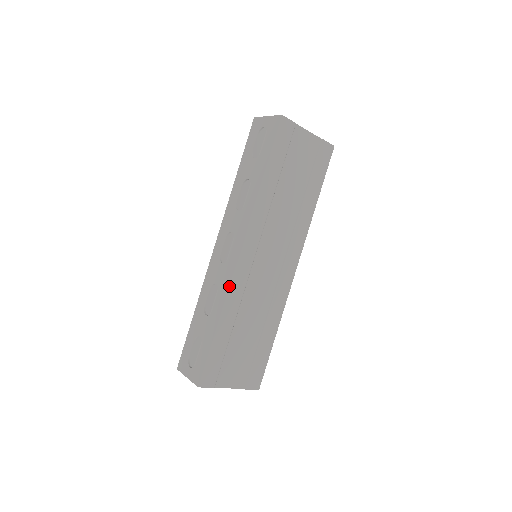
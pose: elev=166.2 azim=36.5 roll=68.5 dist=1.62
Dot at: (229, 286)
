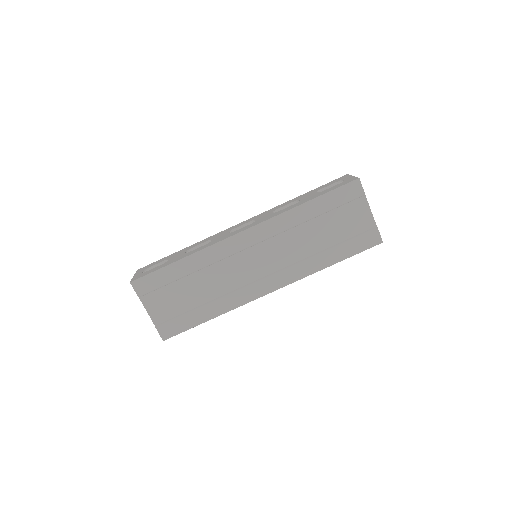
Dot at: (214, 244)
